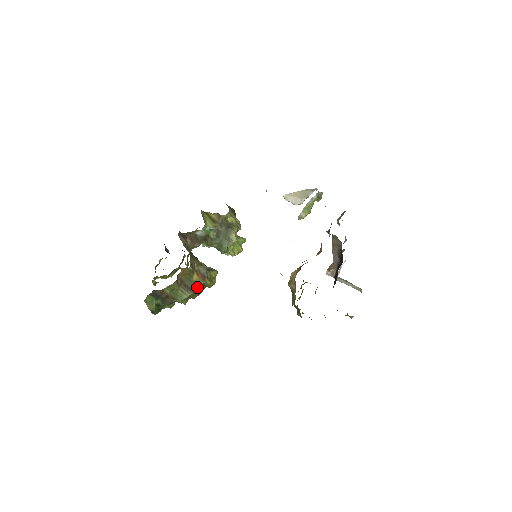
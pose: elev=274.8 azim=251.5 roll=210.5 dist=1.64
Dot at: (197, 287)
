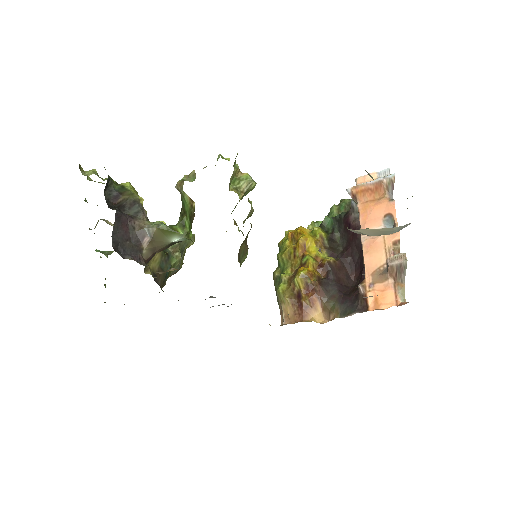
Dot at: occluded
